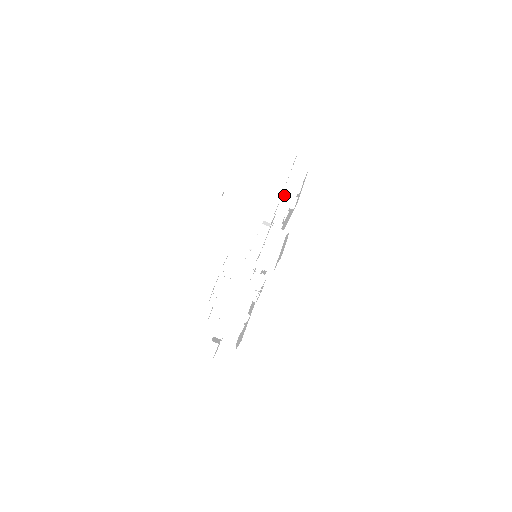
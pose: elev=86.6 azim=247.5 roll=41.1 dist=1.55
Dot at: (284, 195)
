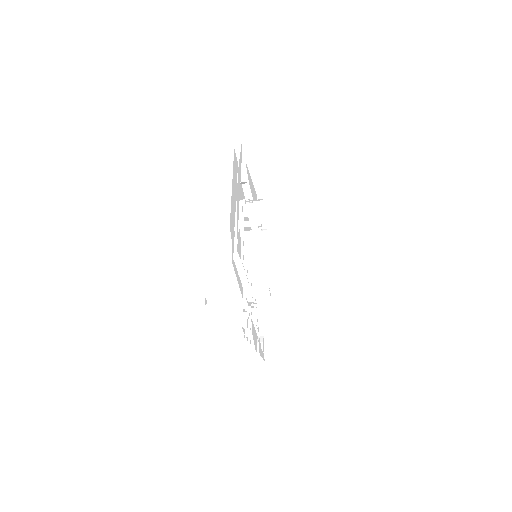
Dot at: (251, 275)
